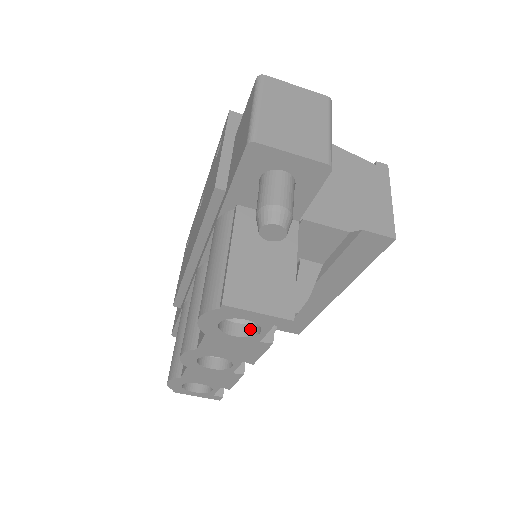
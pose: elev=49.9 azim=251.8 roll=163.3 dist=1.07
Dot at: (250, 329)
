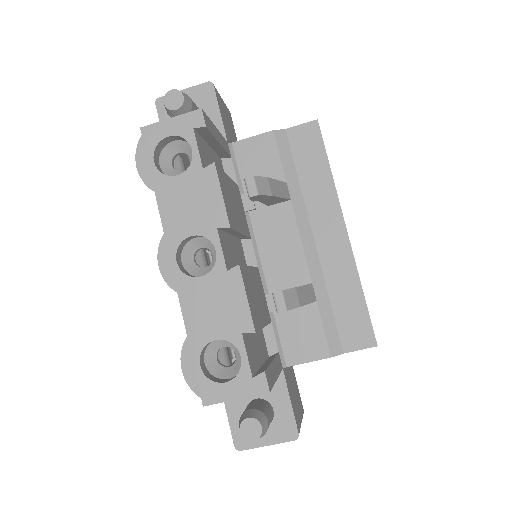
Dot at: (191, 168)
